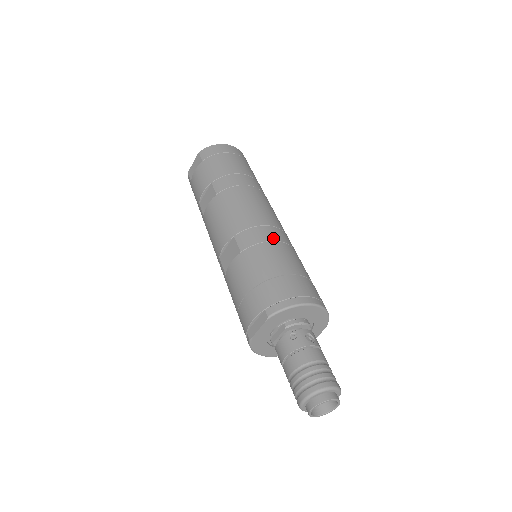
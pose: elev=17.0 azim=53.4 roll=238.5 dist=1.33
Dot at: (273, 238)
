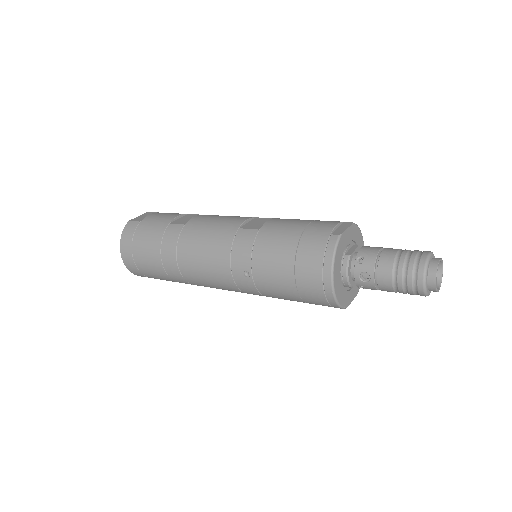
Dot at: occluded
